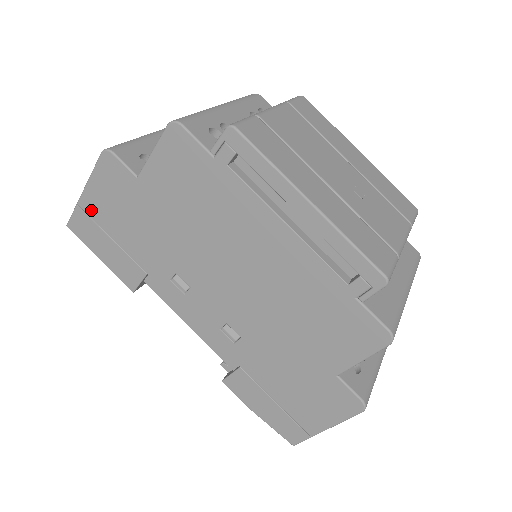
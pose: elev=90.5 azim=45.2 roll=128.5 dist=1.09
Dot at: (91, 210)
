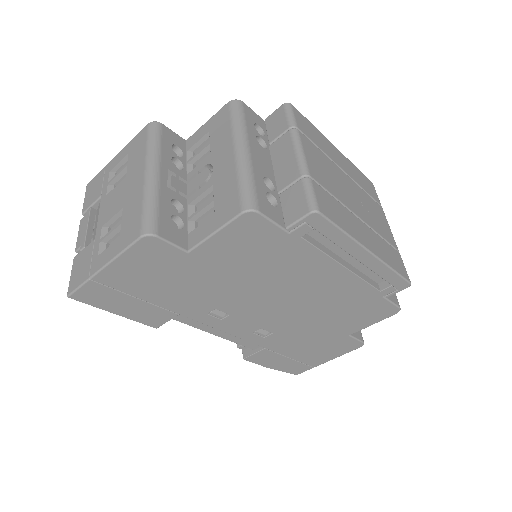
Dot at: (112, 282)
